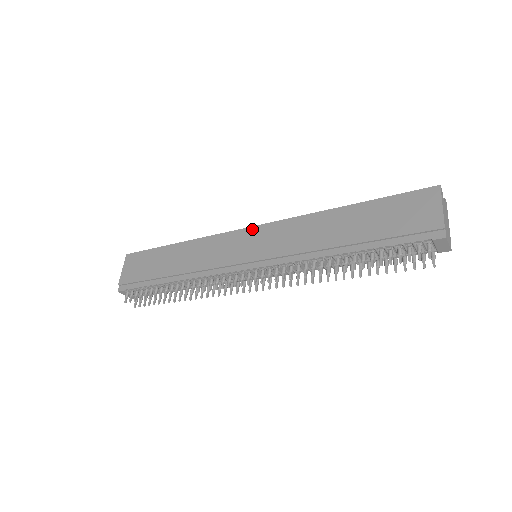
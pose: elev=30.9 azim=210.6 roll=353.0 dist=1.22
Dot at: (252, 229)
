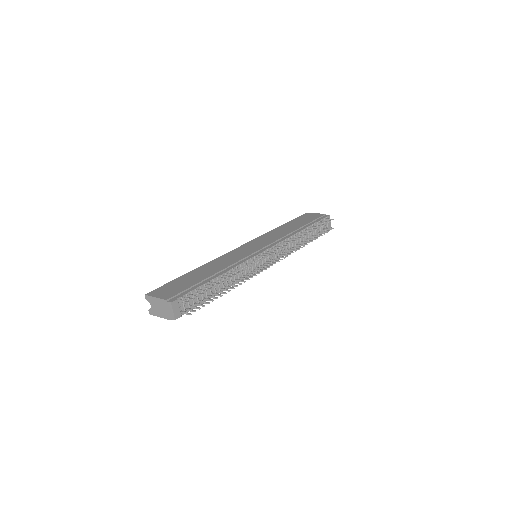
Dot at: (242, 246)
